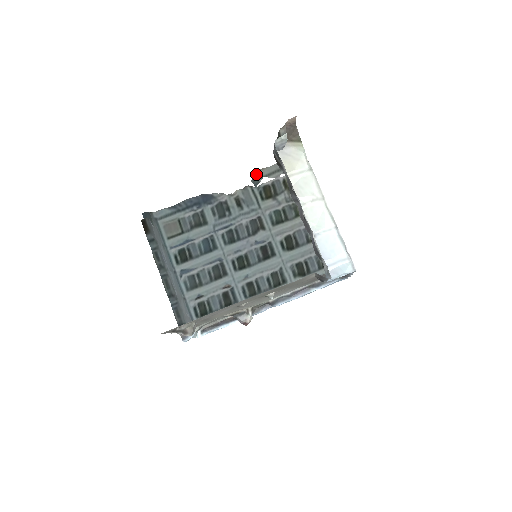
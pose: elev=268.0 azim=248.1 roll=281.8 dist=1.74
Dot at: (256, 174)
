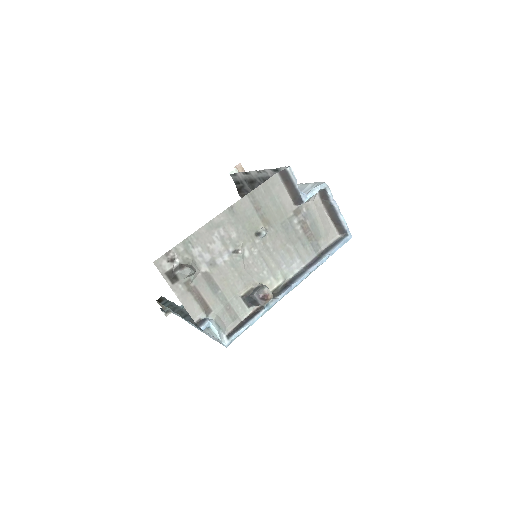
Dot at: occluded
